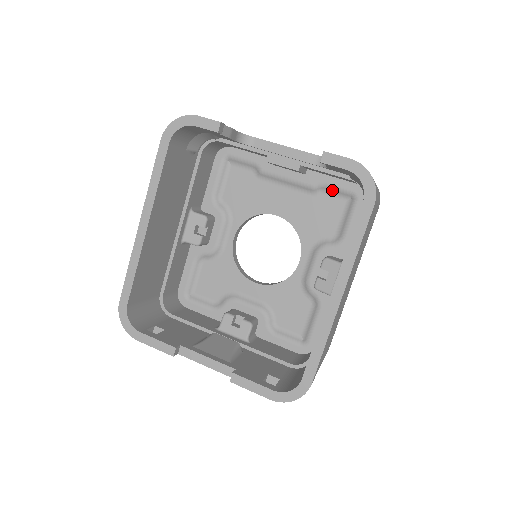
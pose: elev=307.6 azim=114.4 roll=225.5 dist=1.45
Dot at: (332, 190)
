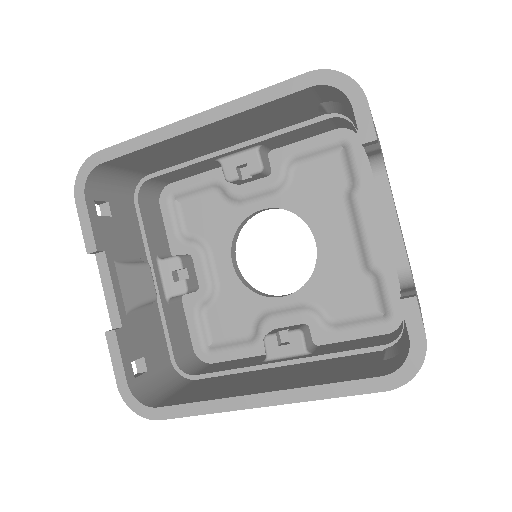
Dot at: (380, 288)
